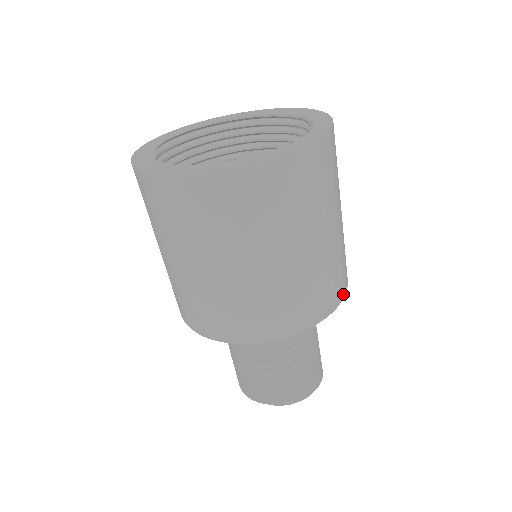
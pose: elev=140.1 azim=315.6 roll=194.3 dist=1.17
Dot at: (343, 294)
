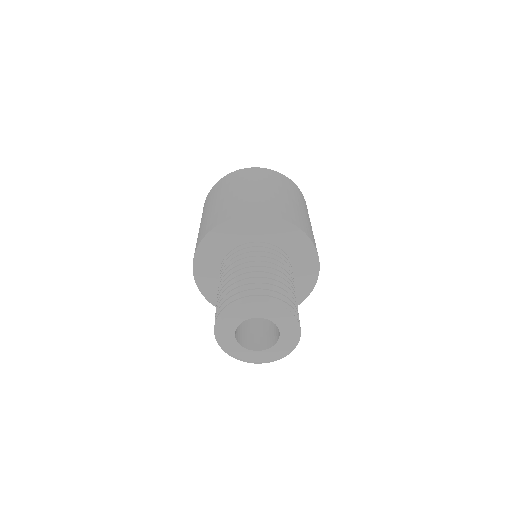
Dot at: (278, 216)
